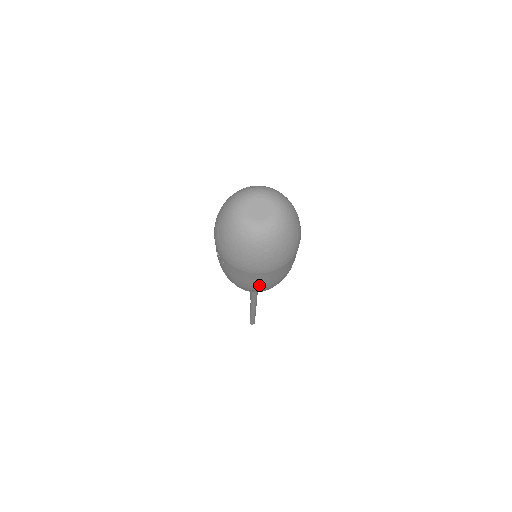
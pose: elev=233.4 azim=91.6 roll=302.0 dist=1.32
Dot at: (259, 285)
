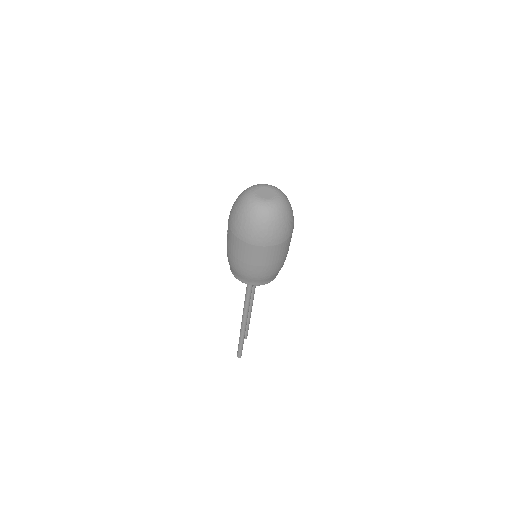
Dot at: (253, 266)
